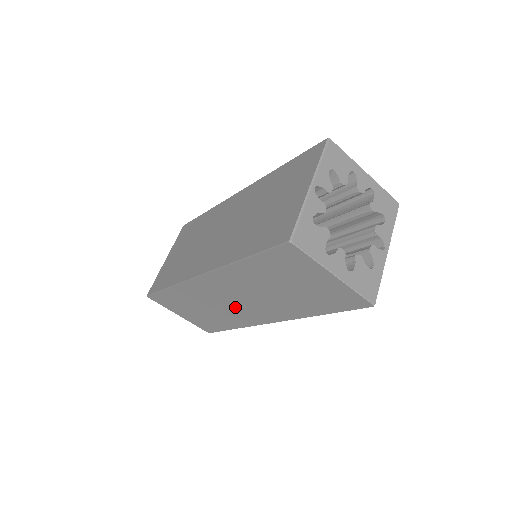
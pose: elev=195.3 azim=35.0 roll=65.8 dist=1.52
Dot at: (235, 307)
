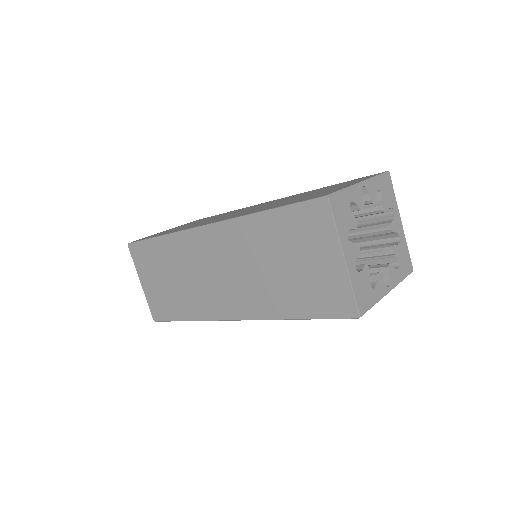
Dot at: (210, 284)
